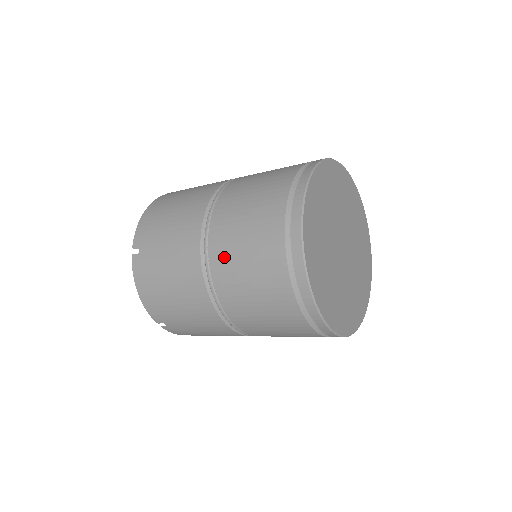
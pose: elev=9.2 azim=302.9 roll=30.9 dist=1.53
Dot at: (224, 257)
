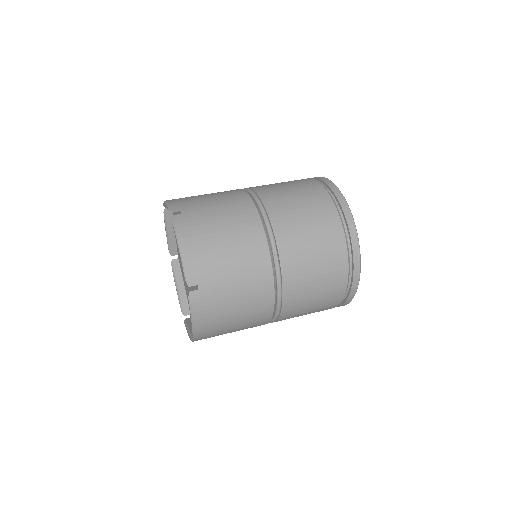
Dot at: occluded
